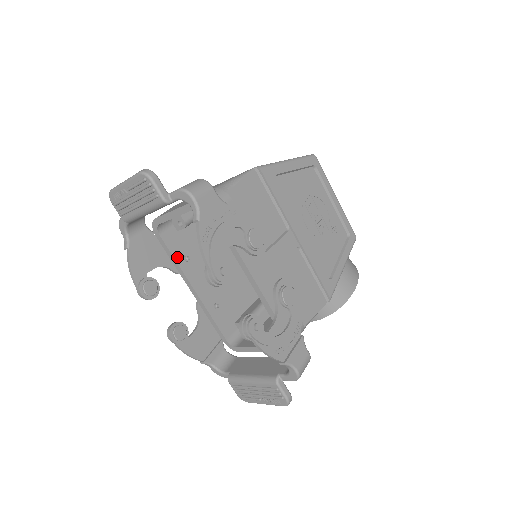
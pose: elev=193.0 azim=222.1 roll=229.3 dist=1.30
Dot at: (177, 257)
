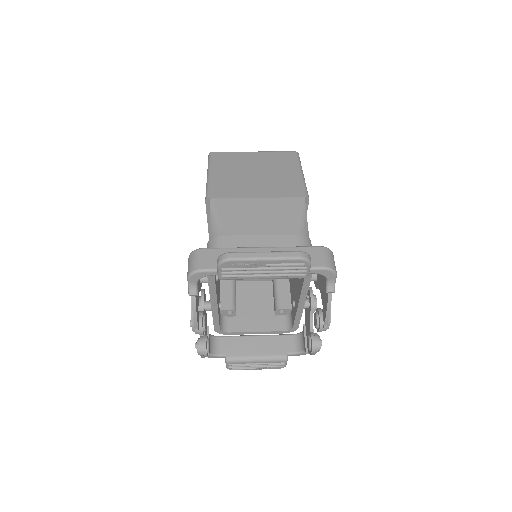
Dot at: (215, 281)
